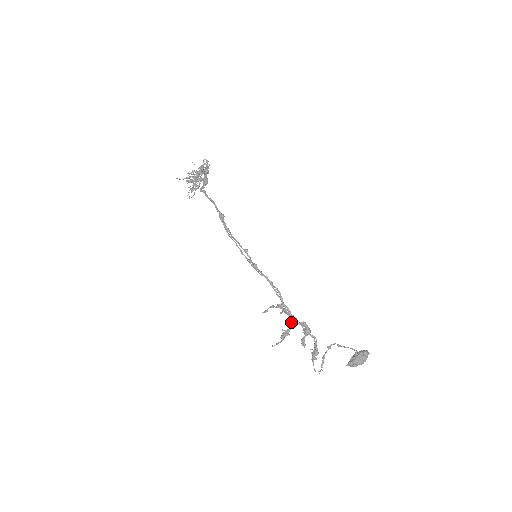
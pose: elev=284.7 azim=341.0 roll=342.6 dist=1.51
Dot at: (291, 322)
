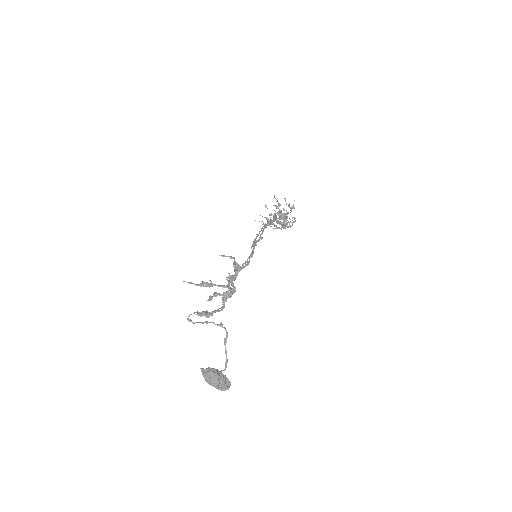
Dot at: (229, 276)
